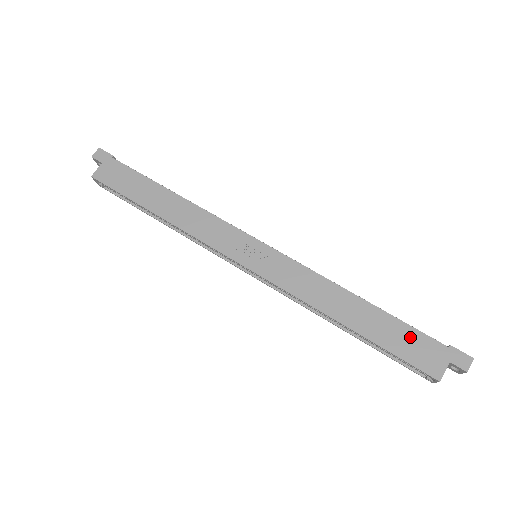
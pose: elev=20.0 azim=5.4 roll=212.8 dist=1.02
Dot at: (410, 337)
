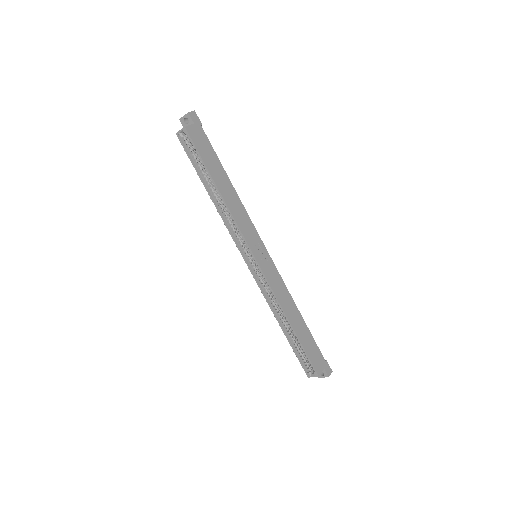
Dot at: (314, 347)
